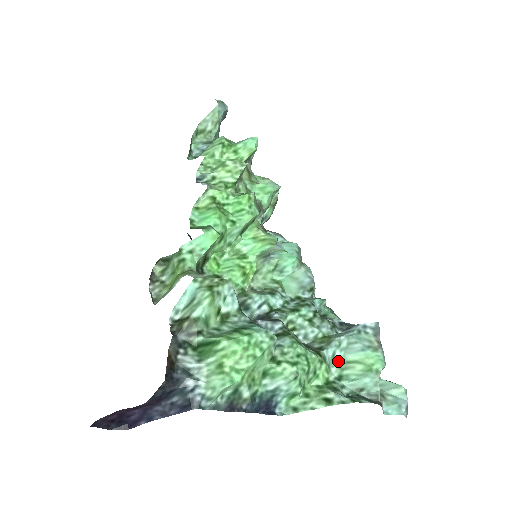
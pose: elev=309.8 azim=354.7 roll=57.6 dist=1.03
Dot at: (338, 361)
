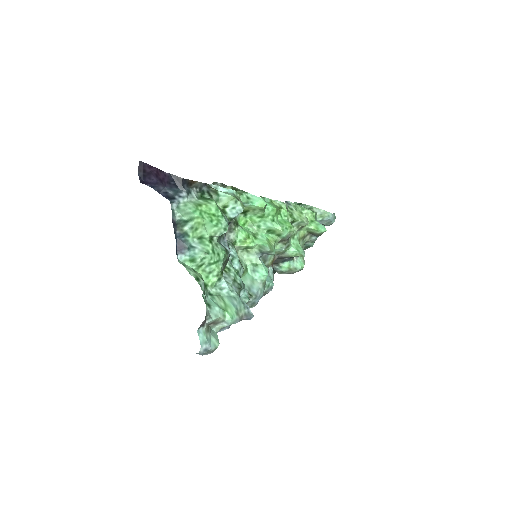
Dot at: (220, 292)
